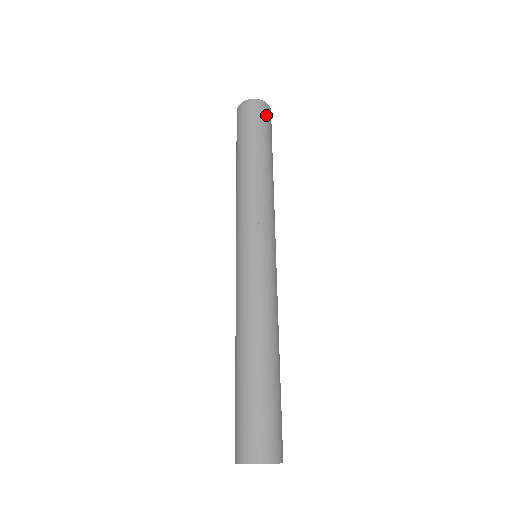
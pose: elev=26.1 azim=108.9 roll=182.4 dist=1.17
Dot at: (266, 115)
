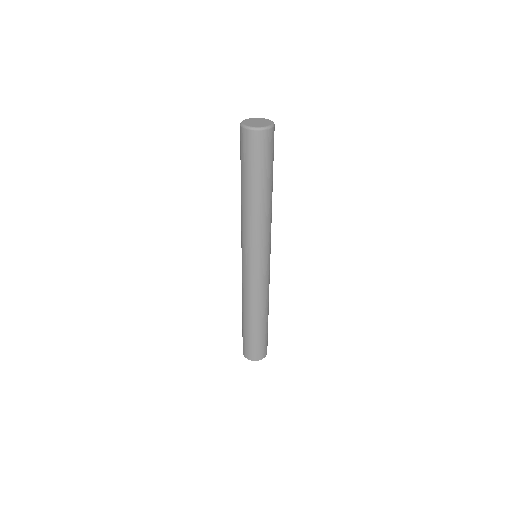
Dot at: (272, 142)
